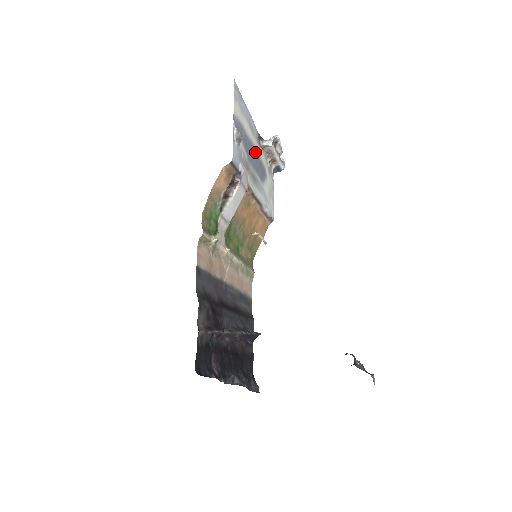
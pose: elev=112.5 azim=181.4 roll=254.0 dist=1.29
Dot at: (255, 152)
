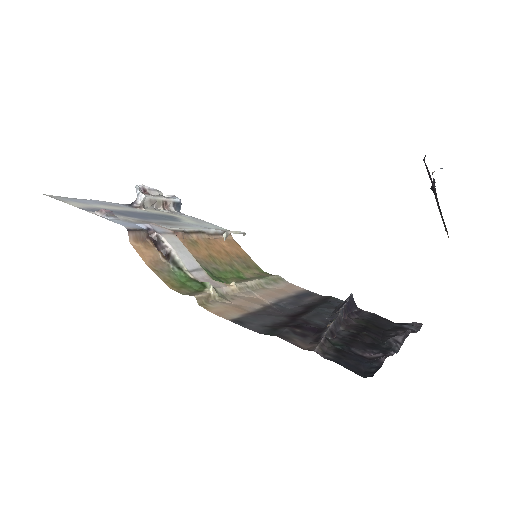
Dot at: (141, 213)
